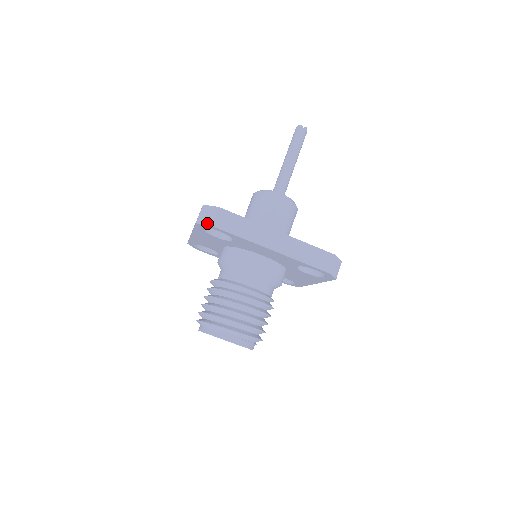
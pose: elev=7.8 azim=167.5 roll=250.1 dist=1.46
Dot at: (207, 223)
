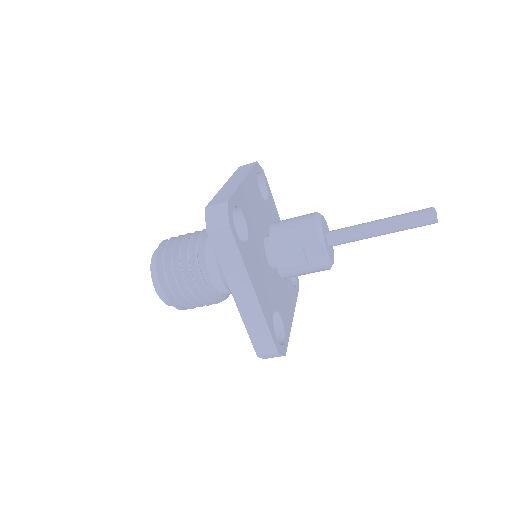
Dot at: (208, 223)
